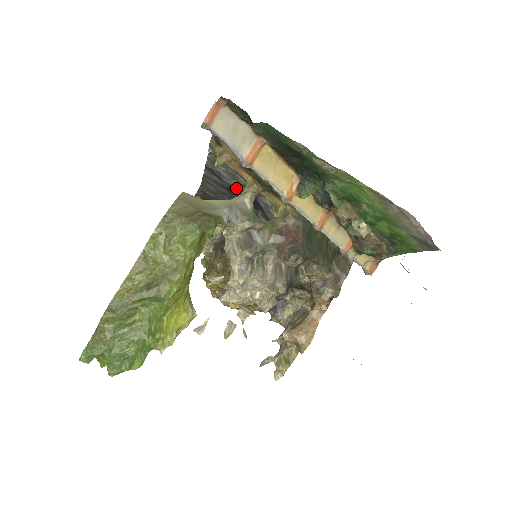
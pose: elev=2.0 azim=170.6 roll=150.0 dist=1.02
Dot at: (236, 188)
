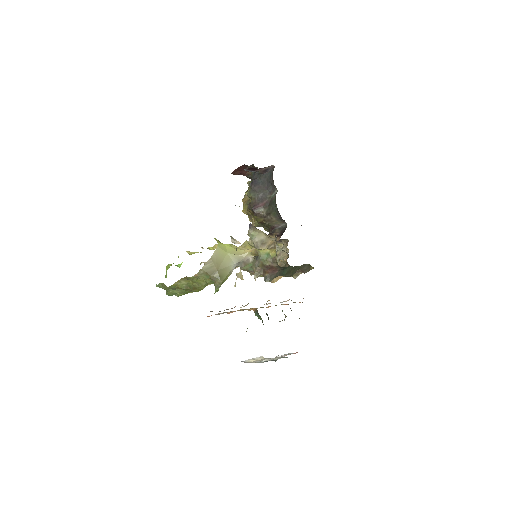
Dot at: occluded
